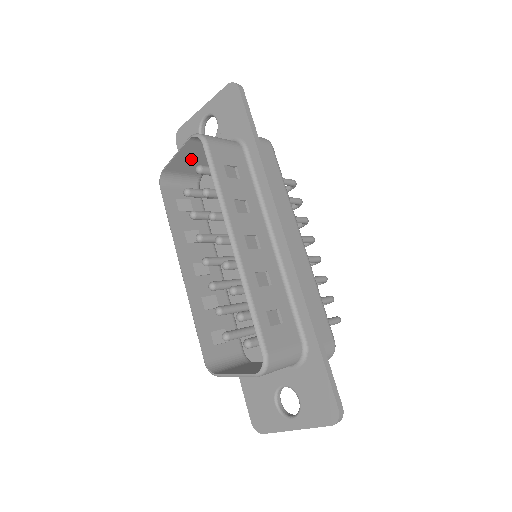
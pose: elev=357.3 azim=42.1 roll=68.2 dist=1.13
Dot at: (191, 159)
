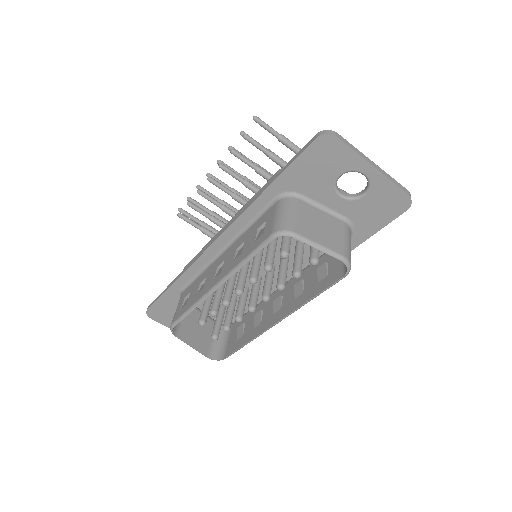
Dot at: (317, 232)
